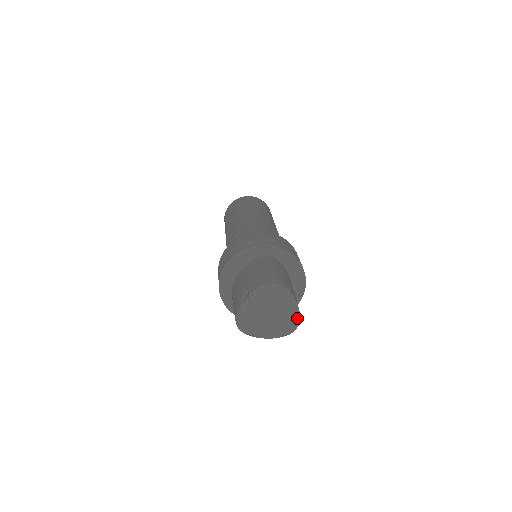
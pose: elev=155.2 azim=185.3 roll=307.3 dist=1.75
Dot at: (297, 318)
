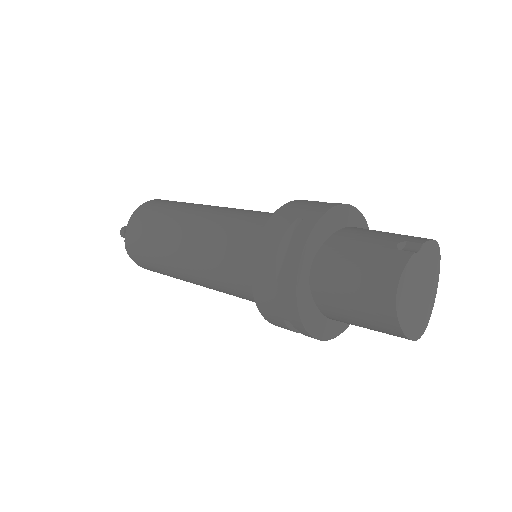
Dot at: (429, 316)
